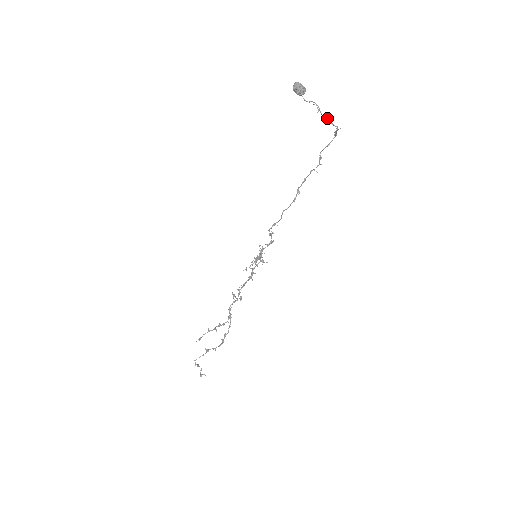
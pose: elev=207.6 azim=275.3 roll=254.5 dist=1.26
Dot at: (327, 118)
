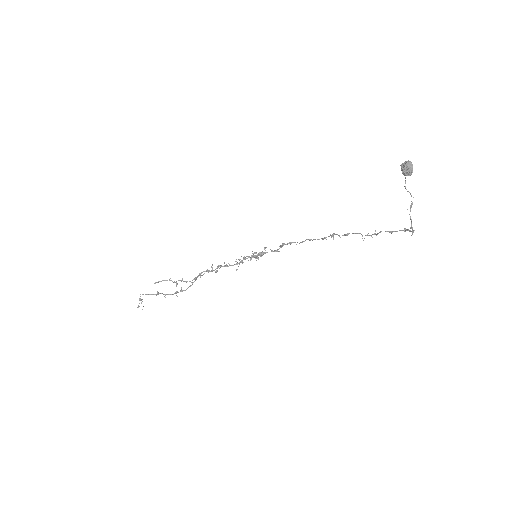
Dot at: occluded
